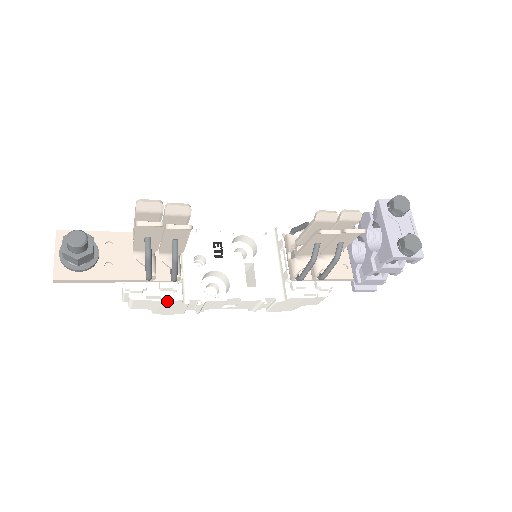
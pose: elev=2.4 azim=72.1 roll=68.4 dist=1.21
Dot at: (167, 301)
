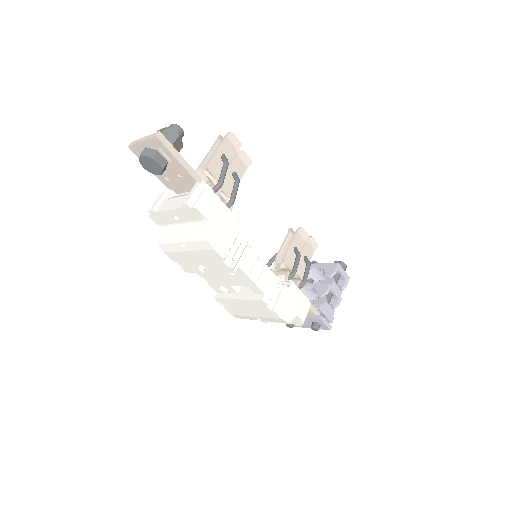
Dot at: (229, 213)
